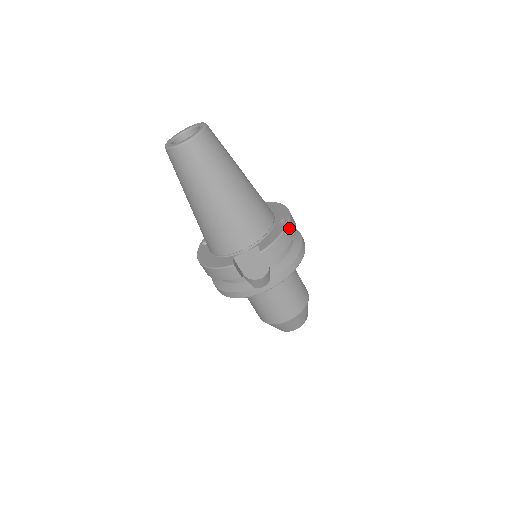
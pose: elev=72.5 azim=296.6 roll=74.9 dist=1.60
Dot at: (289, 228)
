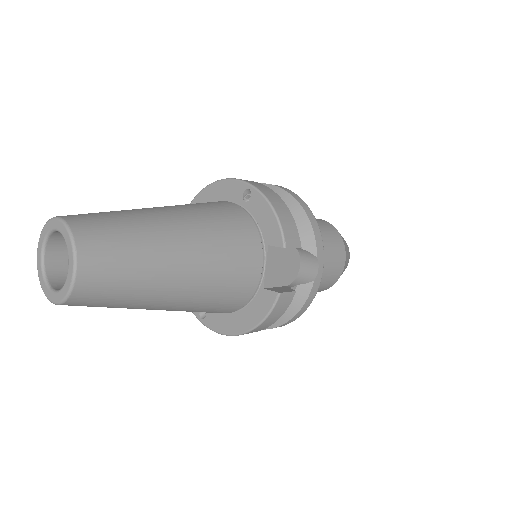
Dot at: (264, 192)
